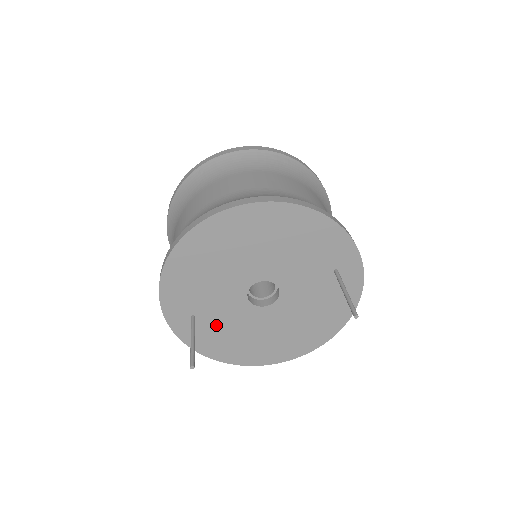
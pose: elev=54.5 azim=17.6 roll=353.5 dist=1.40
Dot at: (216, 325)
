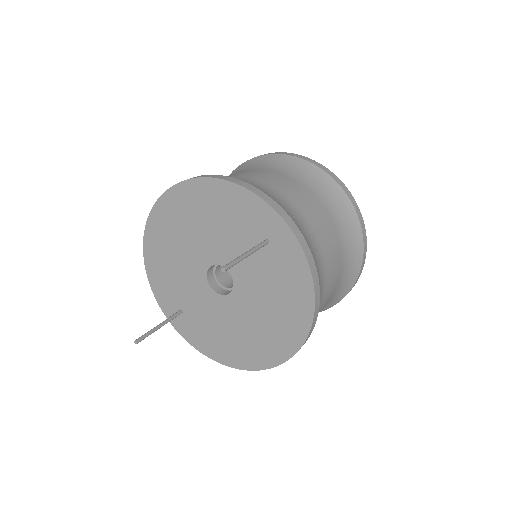
Dot at: (201, 320)
